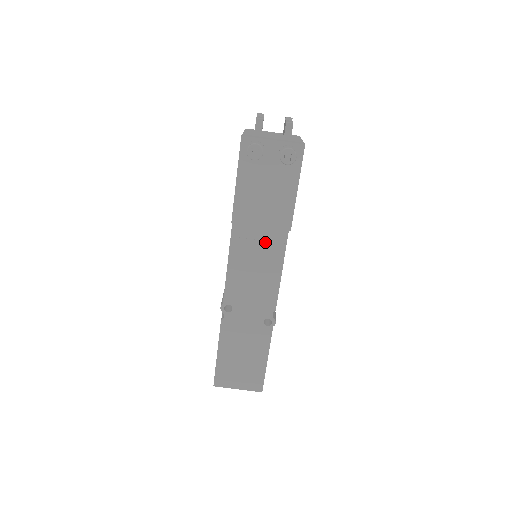
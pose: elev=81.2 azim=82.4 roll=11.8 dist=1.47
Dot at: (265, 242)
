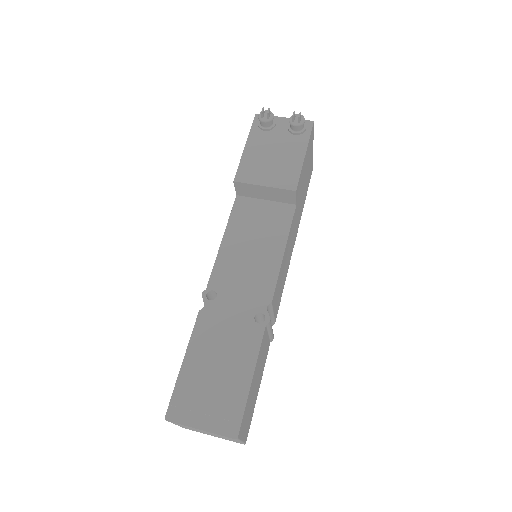
Dot at: (267, 221)
